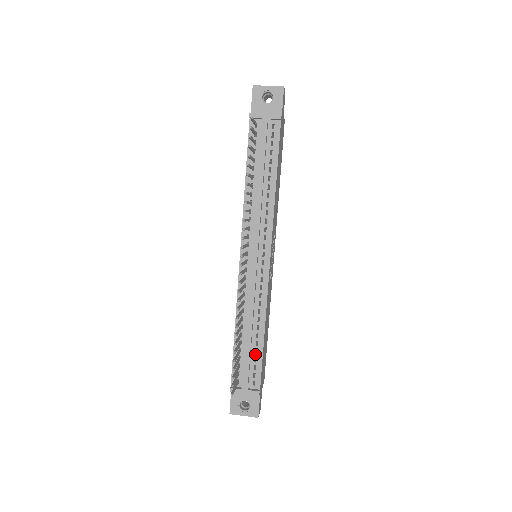
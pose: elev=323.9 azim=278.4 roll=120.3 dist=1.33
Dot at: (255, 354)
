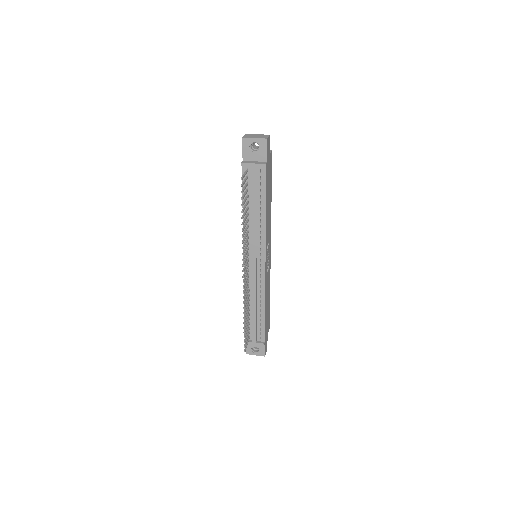
Dot at: (260, 321)
